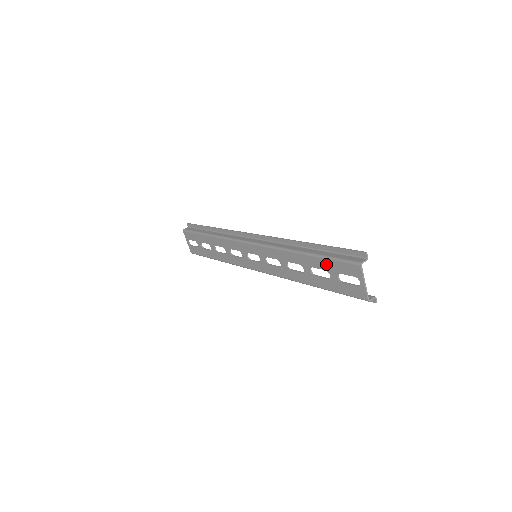
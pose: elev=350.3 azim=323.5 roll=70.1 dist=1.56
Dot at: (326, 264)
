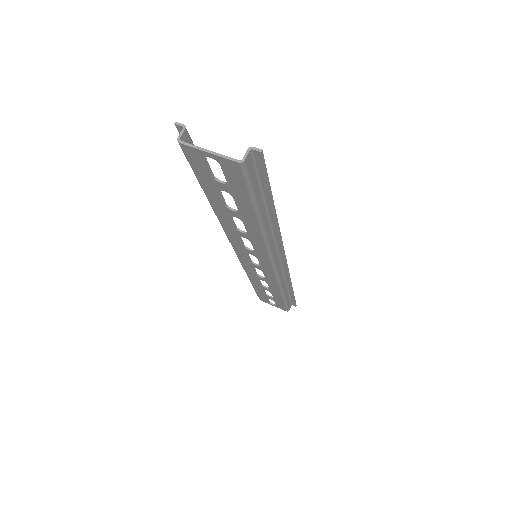
Dot at: (208, 186)
